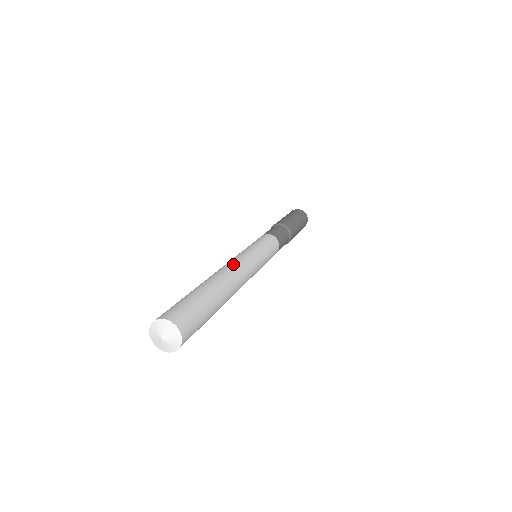
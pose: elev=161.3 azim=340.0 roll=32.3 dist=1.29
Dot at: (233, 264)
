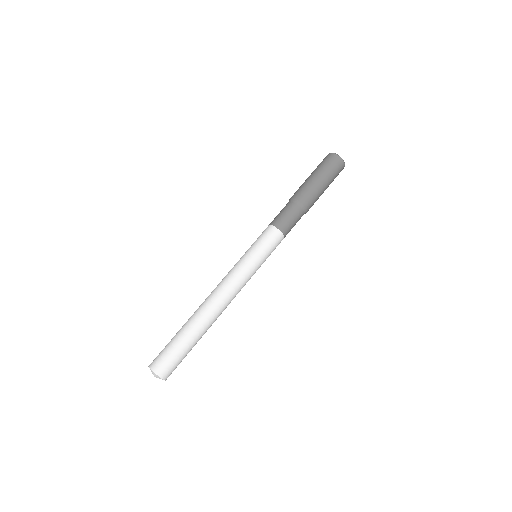
Dot at: (218, 291)
